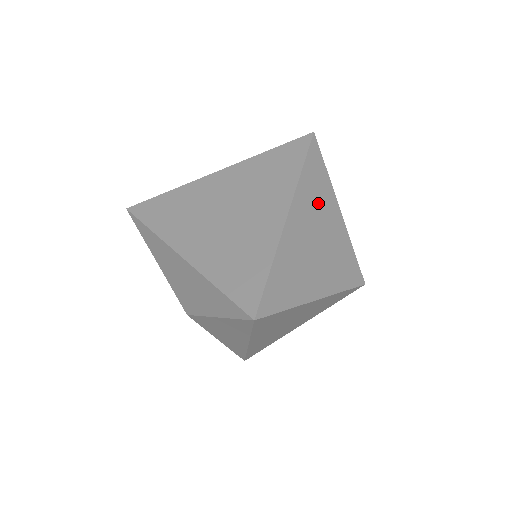
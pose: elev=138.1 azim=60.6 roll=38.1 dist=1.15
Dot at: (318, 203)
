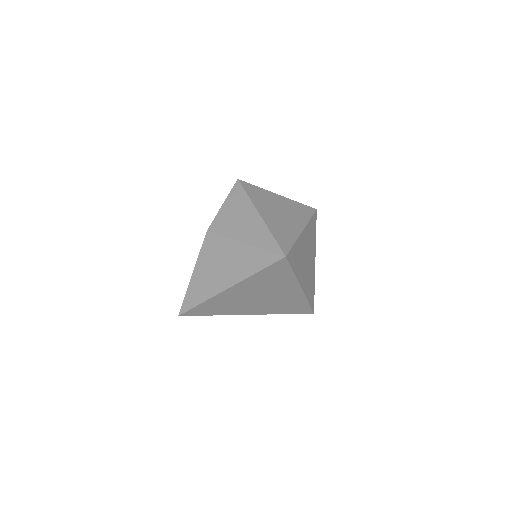
Dot at: (301, 257)
